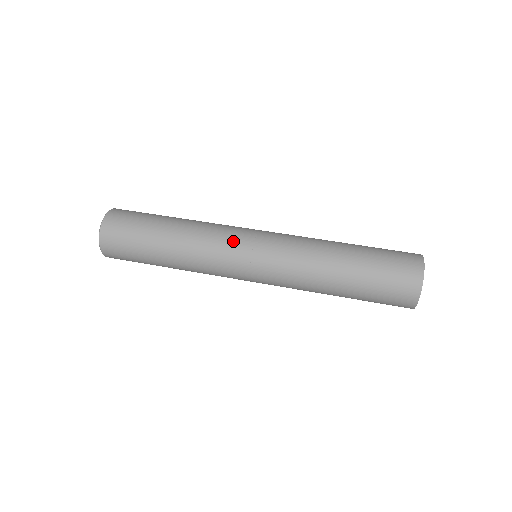
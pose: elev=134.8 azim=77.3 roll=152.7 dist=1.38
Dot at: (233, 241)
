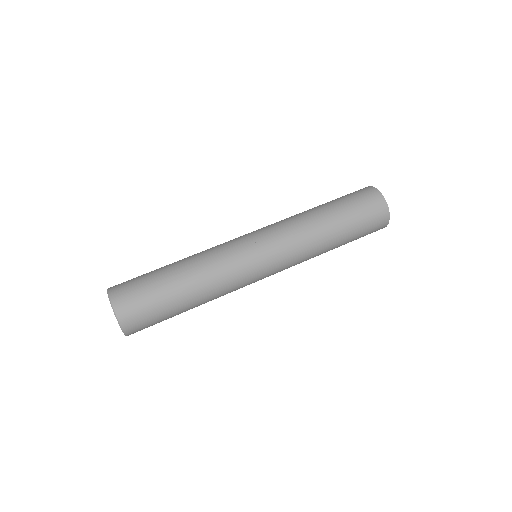
Dot at: (245, 266)
